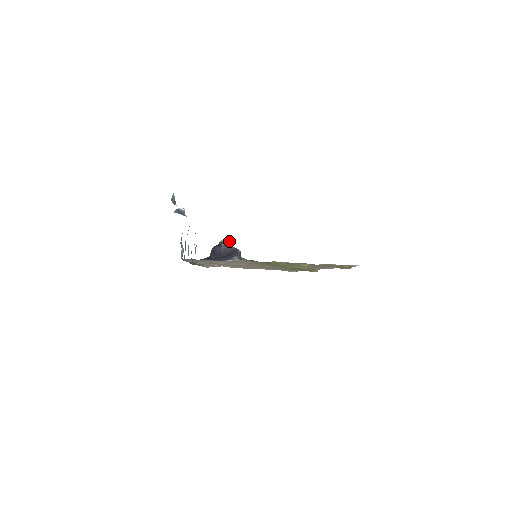
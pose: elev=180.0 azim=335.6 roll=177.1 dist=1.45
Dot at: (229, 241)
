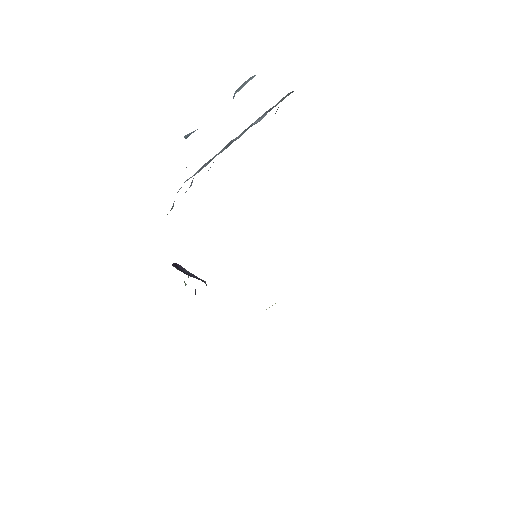
Dot at: (188, 276)
